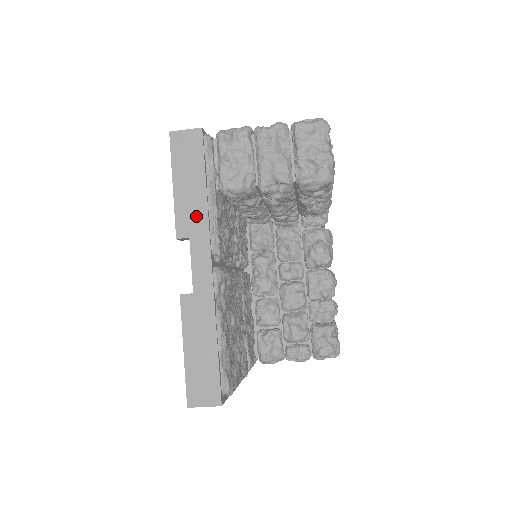
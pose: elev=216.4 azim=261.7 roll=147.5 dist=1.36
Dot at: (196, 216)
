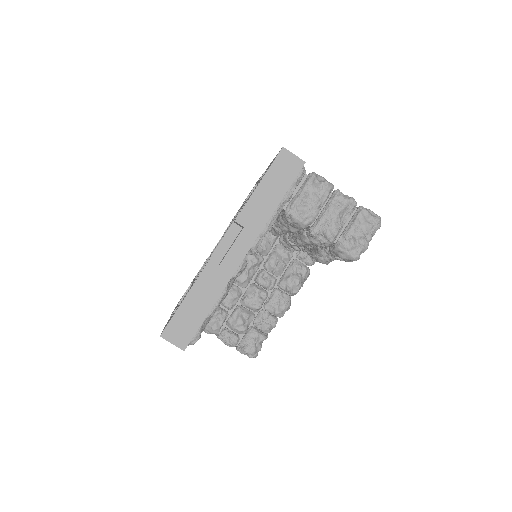
Dot at: (259, 216)
